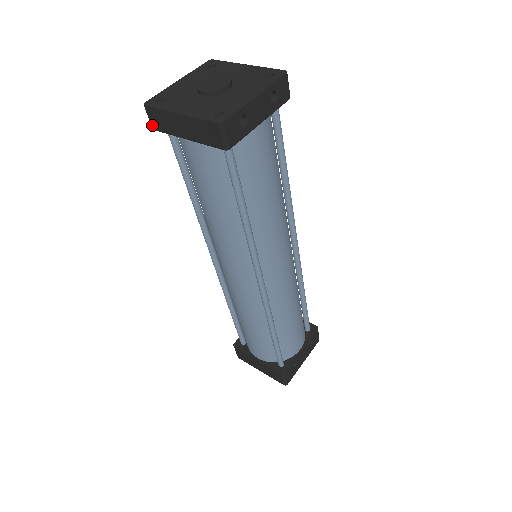
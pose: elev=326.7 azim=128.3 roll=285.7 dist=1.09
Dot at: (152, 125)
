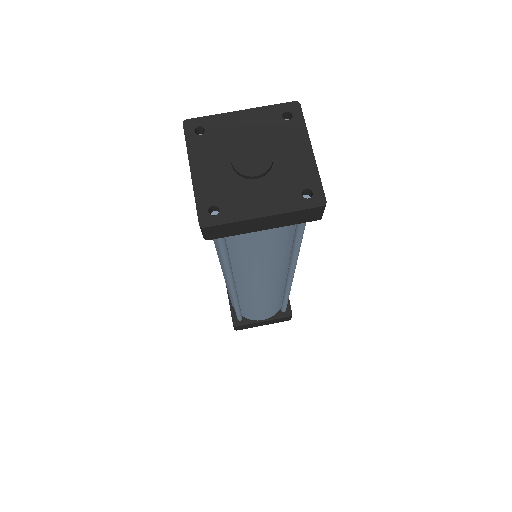
Dot at: (208, 238)
